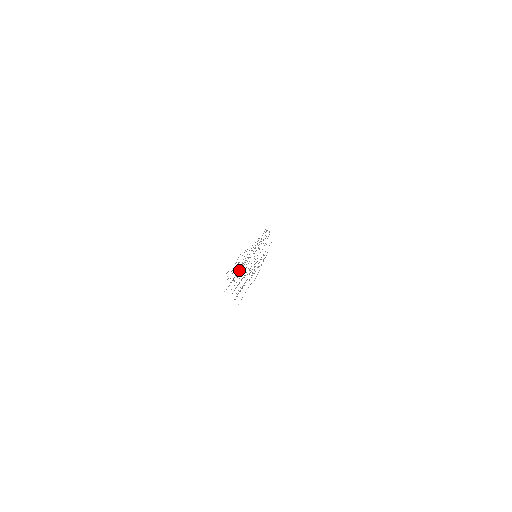
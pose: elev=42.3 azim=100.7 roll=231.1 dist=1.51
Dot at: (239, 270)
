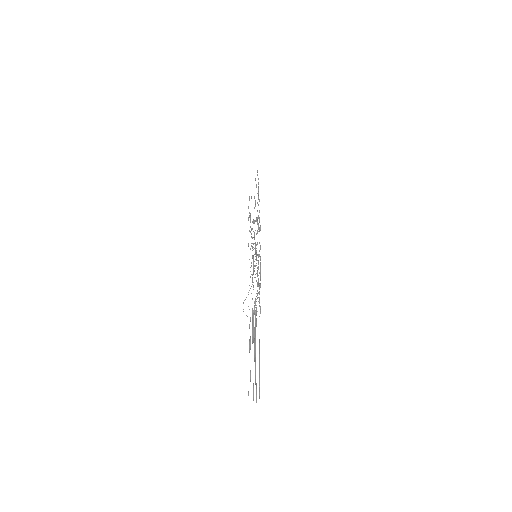
Dot at: occluded
